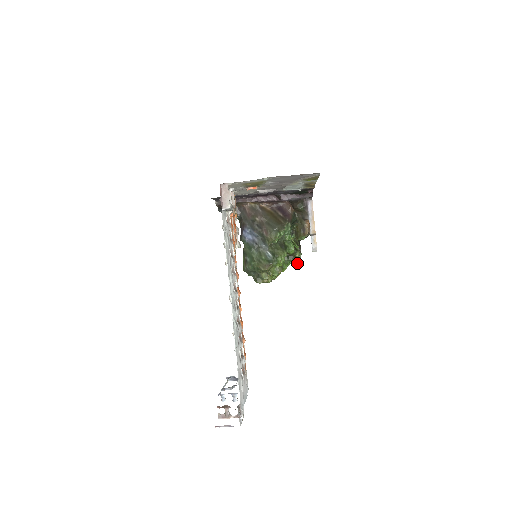
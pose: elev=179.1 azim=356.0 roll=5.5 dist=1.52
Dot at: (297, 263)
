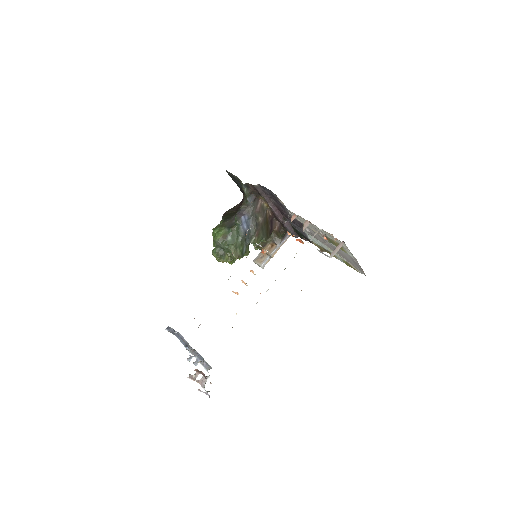
Dot at: occluded
